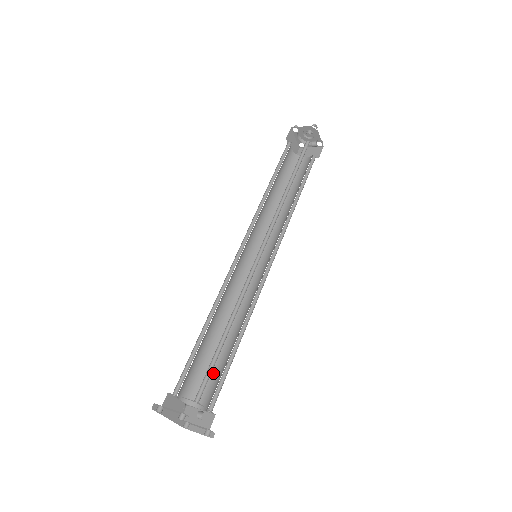
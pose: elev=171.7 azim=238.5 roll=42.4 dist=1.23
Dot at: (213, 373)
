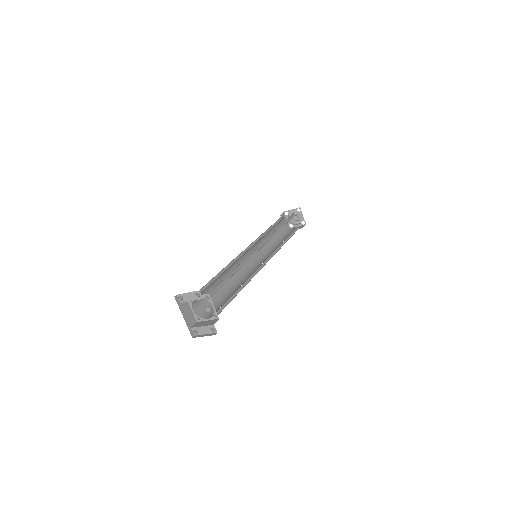
Dot at: (219, 305)
